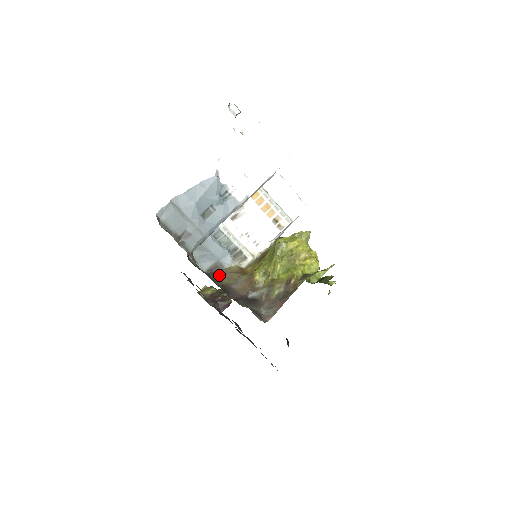
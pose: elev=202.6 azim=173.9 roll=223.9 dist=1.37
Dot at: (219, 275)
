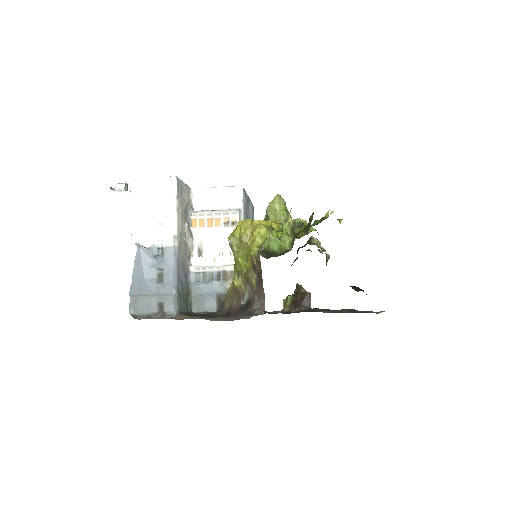
Dot at: (223, 305)
